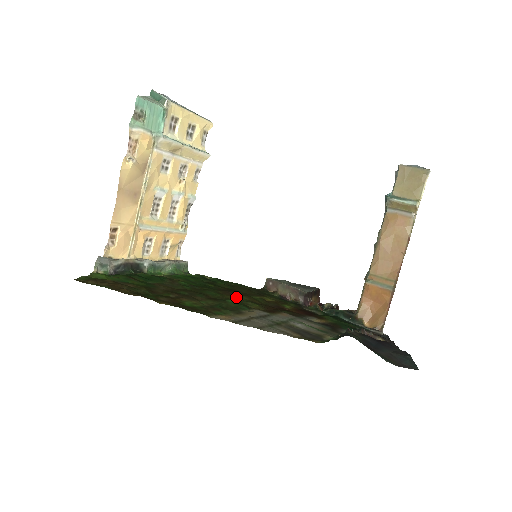
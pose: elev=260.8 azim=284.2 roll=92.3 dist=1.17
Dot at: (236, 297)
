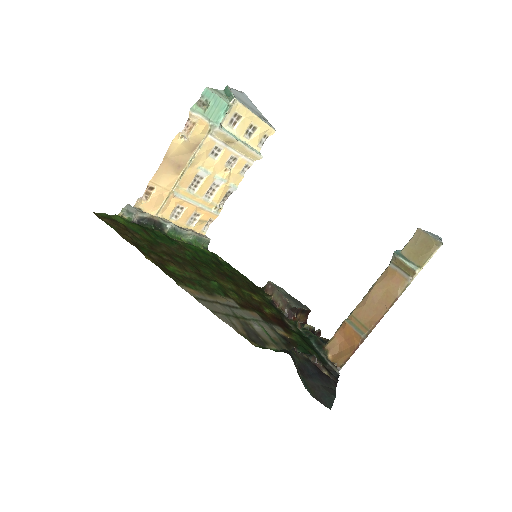
Dot at: (225, 283)
